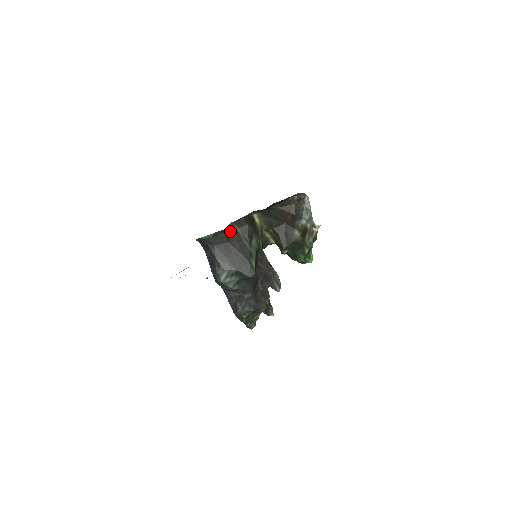
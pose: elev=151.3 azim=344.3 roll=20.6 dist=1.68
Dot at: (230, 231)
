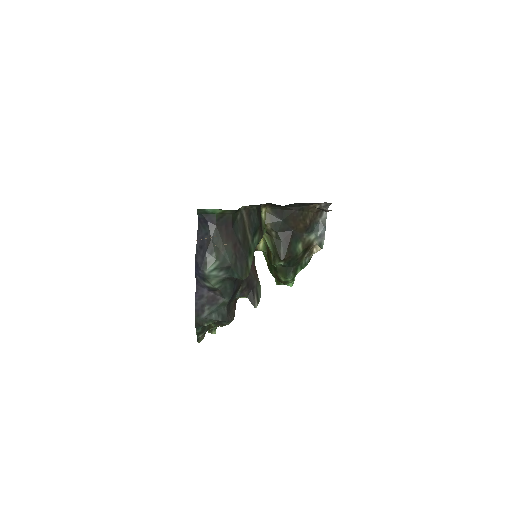
Dot at: (237, 215)
